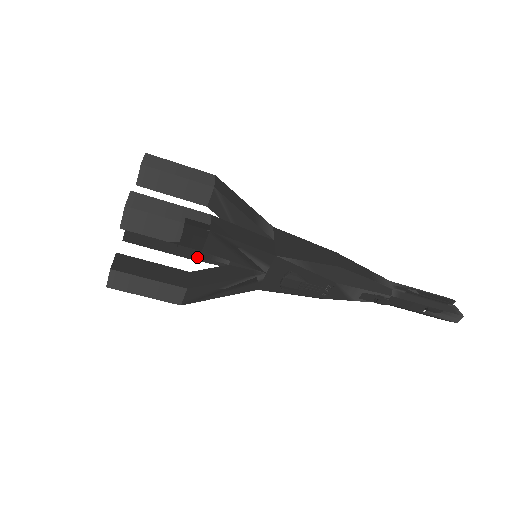
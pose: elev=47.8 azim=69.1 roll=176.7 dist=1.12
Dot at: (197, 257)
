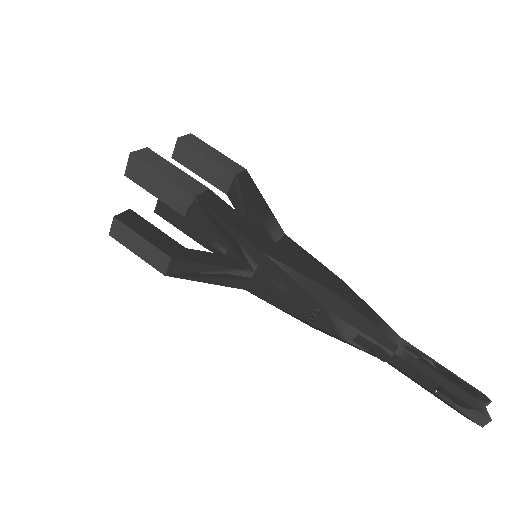
Dot at: (211, 247)
